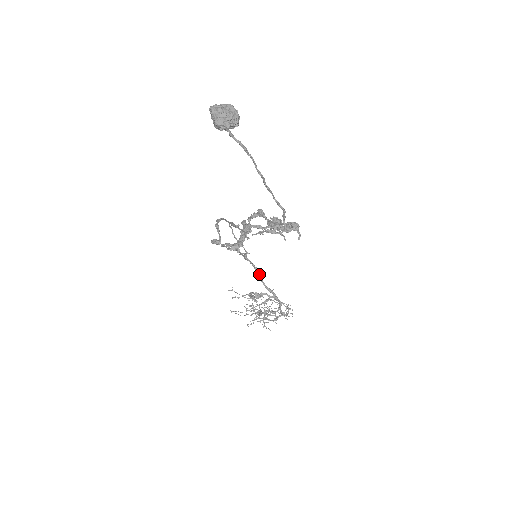
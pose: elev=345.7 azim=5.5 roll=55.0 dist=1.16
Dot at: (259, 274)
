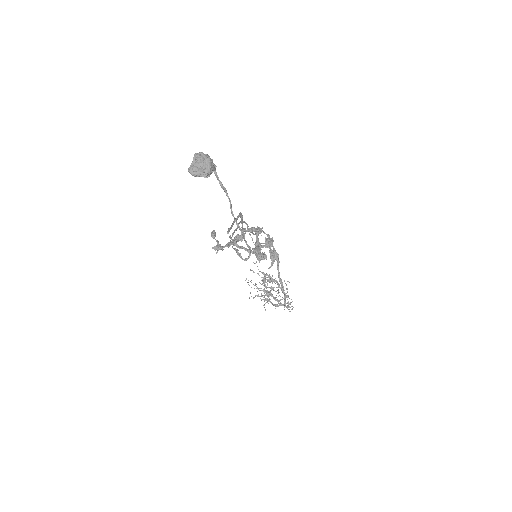
Dot at: (278, 264)
